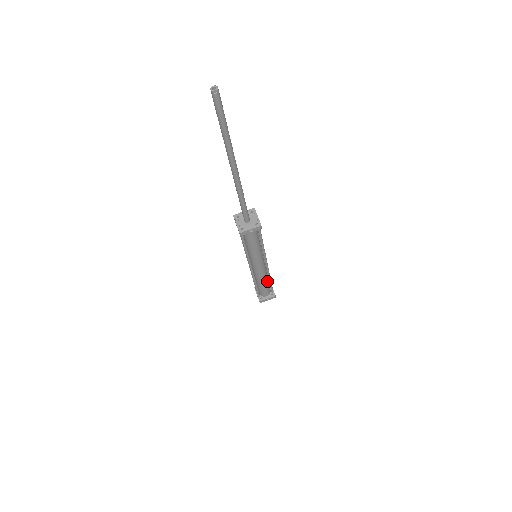
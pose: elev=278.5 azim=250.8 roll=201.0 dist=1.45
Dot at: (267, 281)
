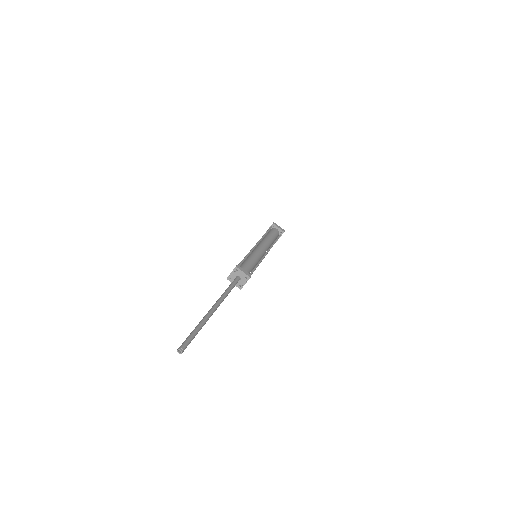
Dot at: occluded
